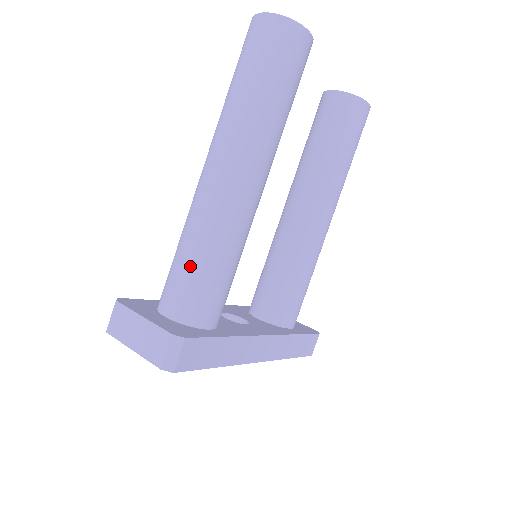
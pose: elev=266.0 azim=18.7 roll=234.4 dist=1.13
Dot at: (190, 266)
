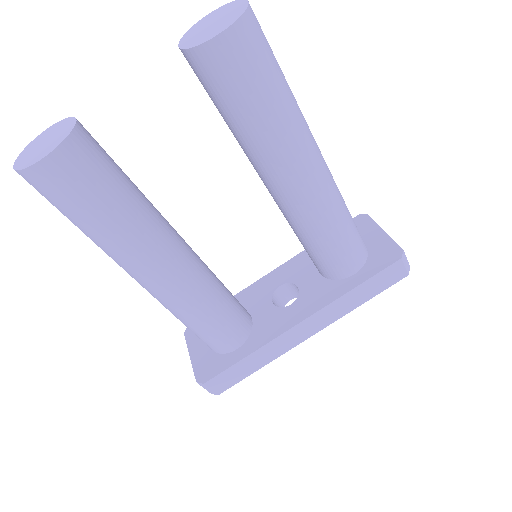
Dot at: (186, 326)
